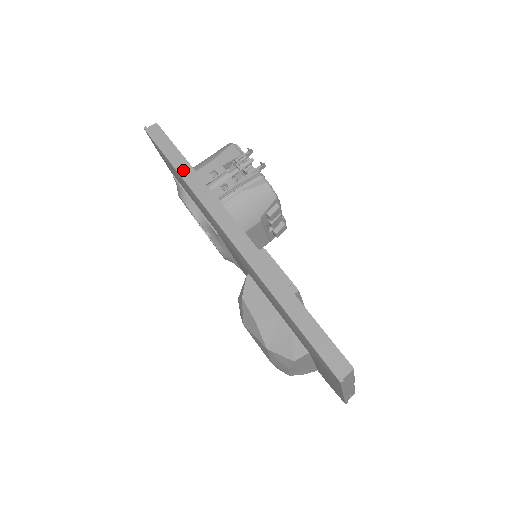
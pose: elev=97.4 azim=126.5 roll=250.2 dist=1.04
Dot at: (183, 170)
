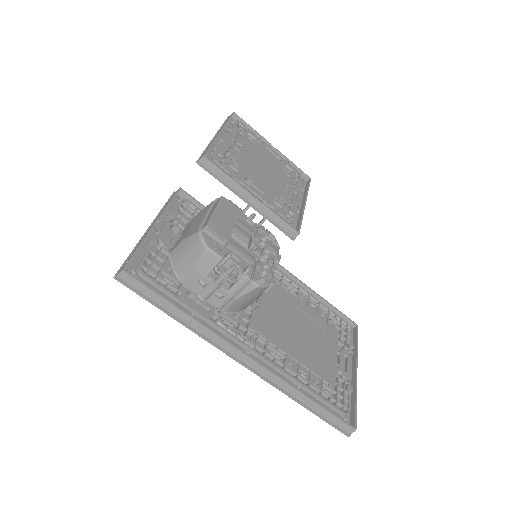
Dot at: (179, 317)
